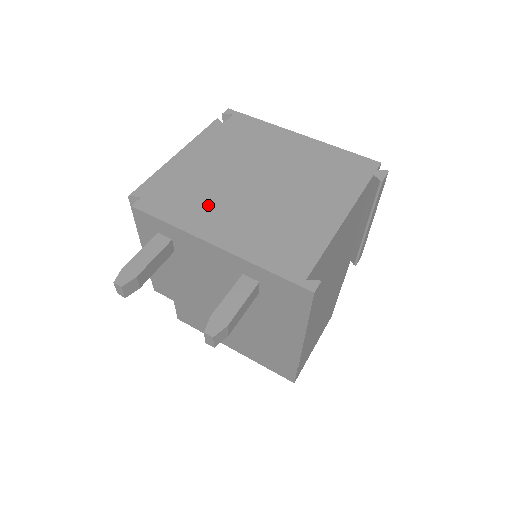
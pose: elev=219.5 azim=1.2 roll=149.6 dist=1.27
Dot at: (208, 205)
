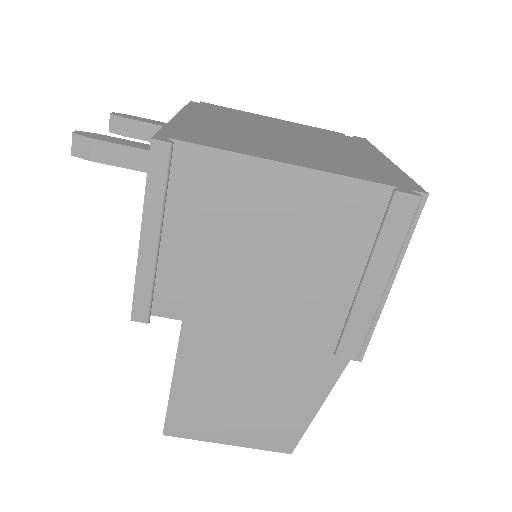
Dot at: (225, 119)
